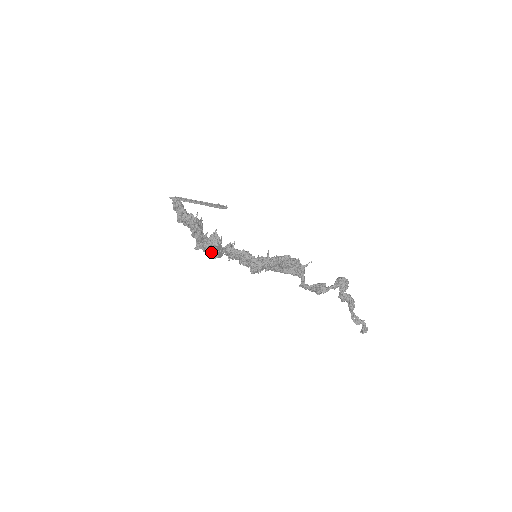
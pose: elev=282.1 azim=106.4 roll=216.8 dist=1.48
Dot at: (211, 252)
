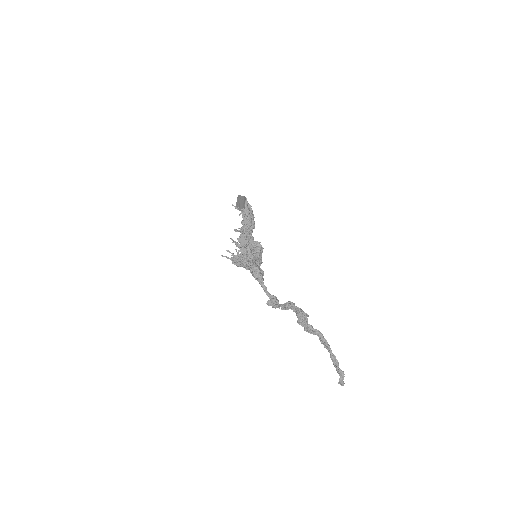
Dot at: occluded
